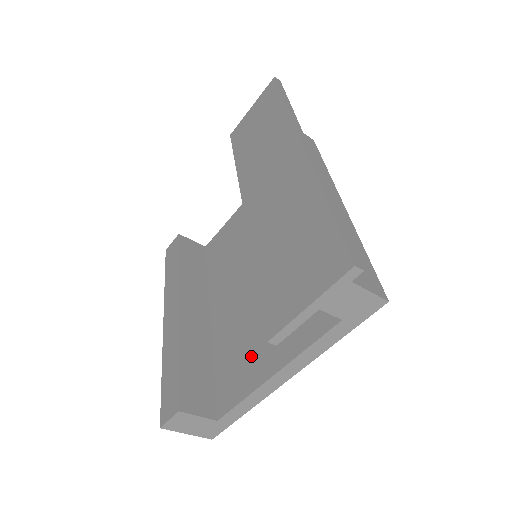
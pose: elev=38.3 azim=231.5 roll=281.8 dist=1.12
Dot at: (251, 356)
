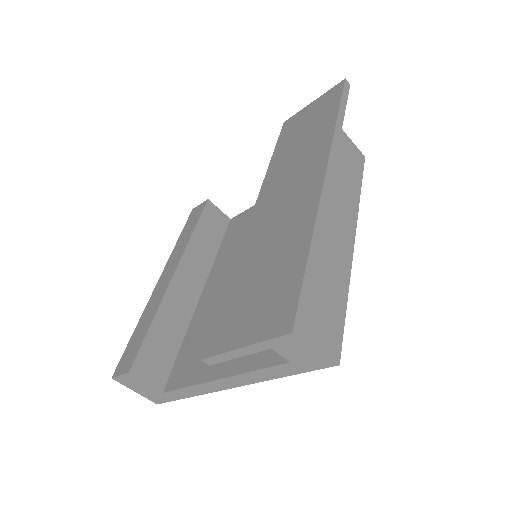
Dot at: occluded
